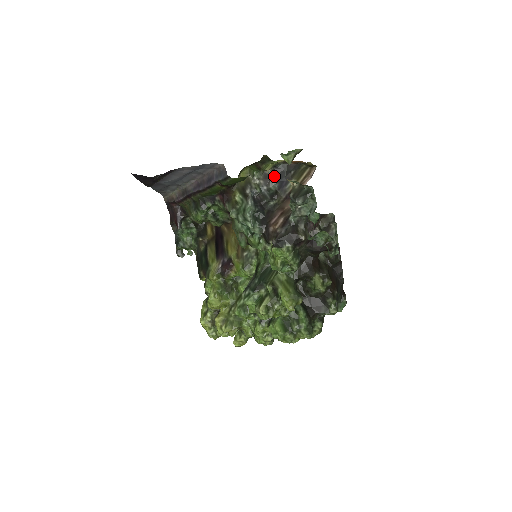
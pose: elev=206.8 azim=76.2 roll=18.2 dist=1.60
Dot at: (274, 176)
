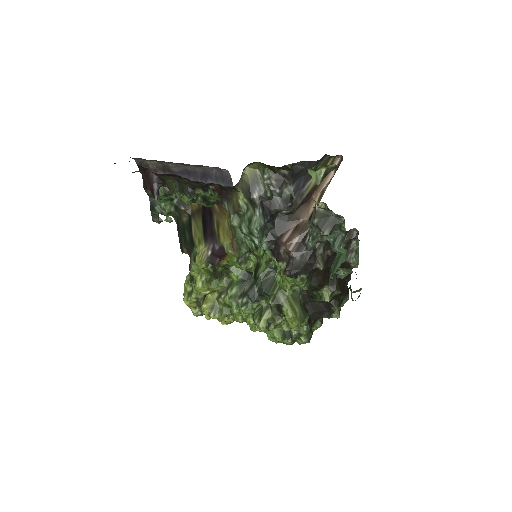
Dot at: (290, 177)
